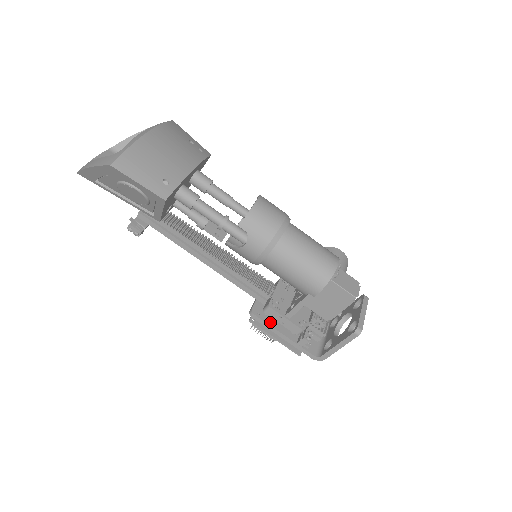
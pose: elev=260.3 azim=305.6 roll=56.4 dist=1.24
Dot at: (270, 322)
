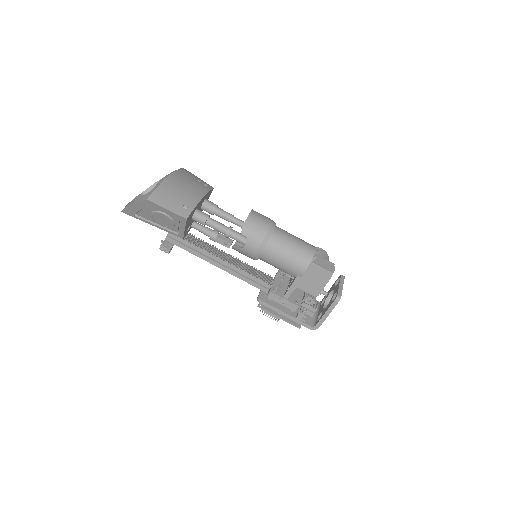
Dot at: (273, 305)
